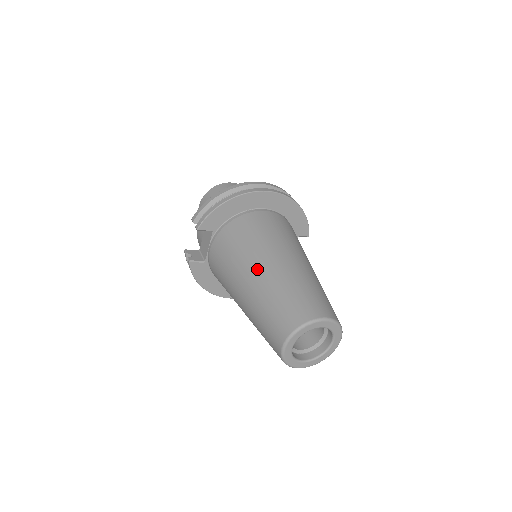
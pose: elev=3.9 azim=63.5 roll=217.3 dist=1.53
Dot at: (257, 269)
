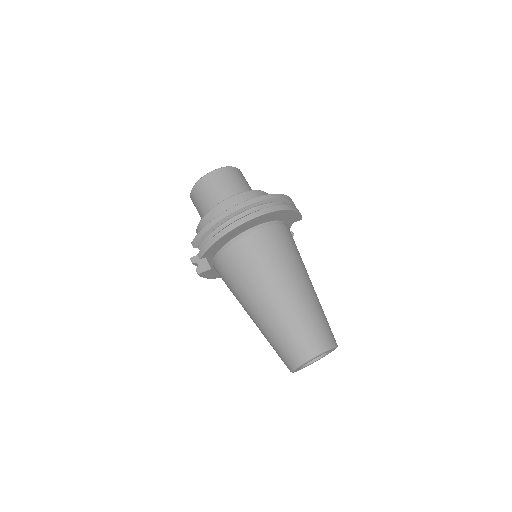
Dot at: (261, 303)
